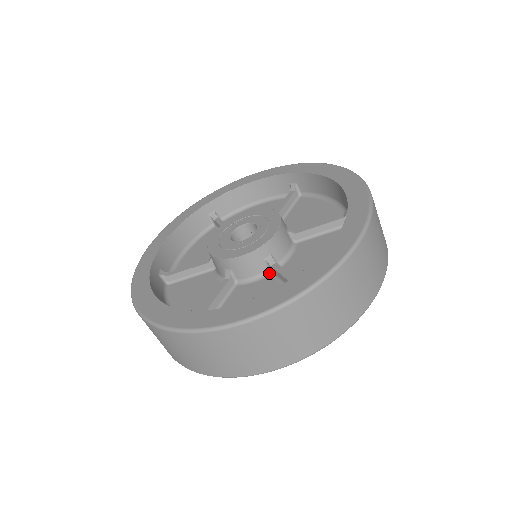
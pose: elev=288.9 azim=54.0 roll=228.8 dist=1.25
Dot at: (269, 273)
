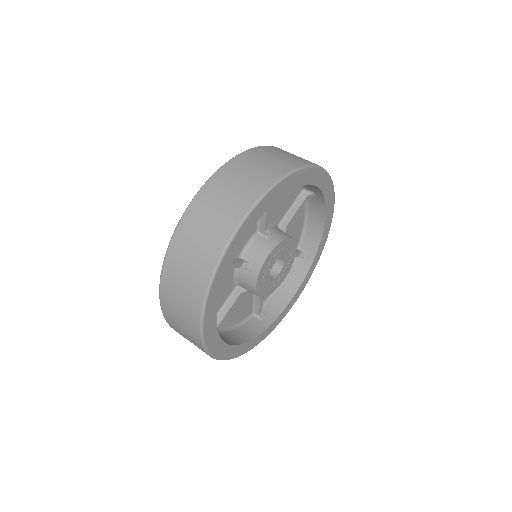
Dot at: occluded
